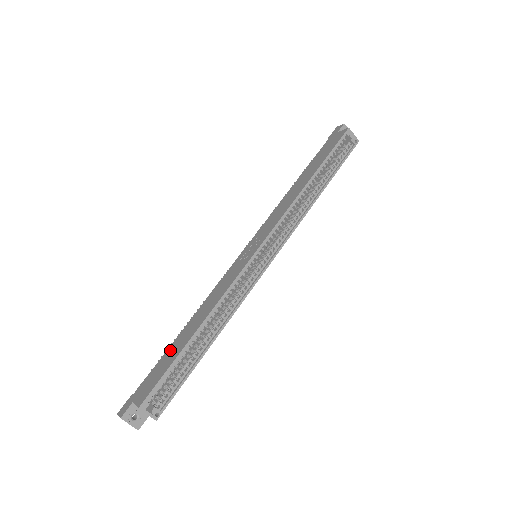
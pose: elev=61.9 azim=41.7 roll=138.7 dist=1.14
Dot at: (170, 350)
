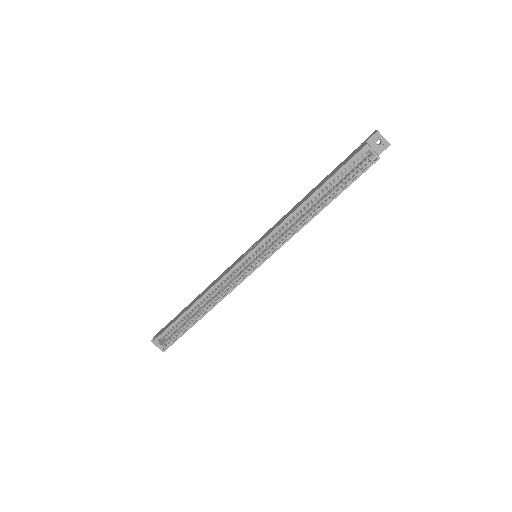
Dot at: occluded
